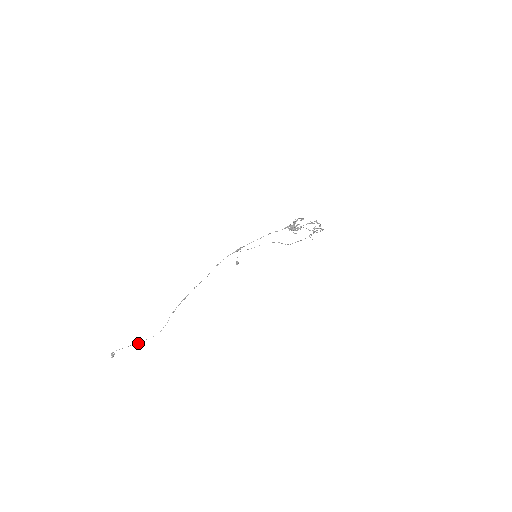
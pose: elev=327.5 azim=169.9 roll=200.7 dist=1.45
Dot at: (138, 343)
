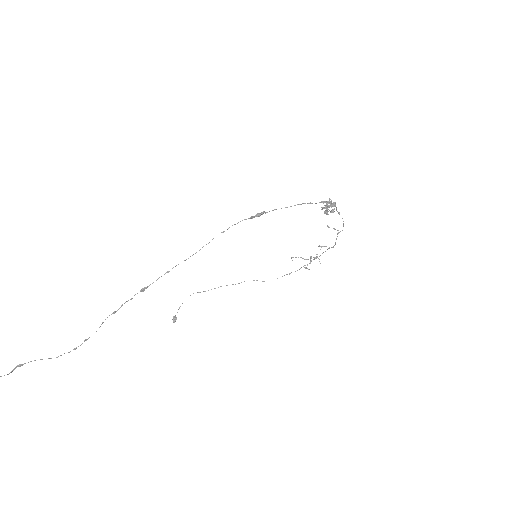
Dot at: occluded
